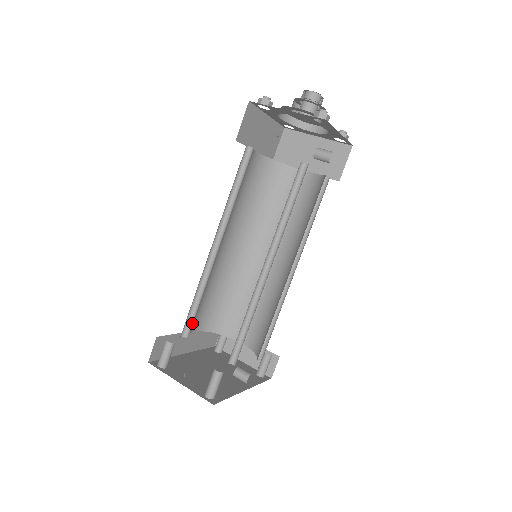
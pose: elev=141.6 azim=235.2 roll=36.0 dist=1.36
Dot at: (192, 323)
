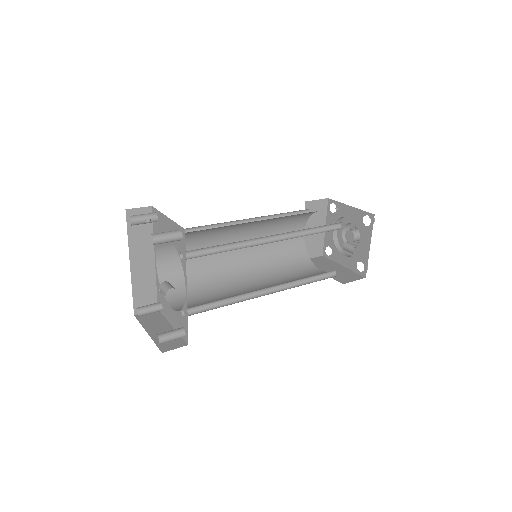
Dot at: occluded
